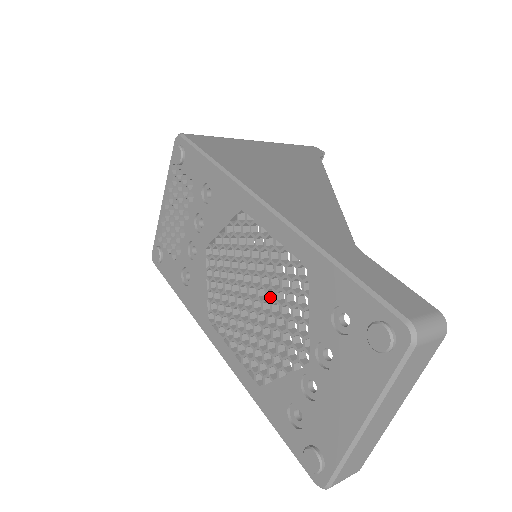
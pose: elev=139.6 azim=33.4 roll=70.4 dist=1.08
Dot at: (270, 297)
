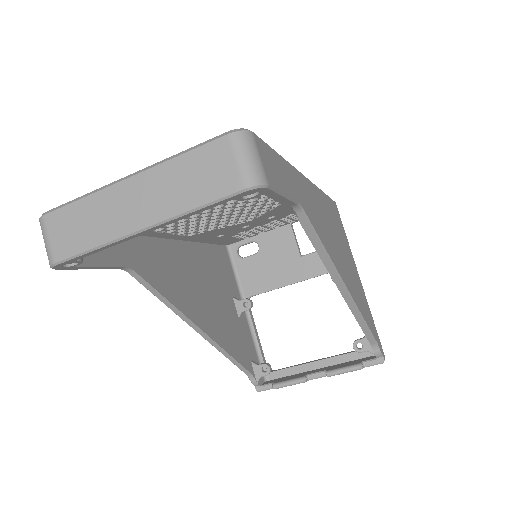
Dot at: occluded
